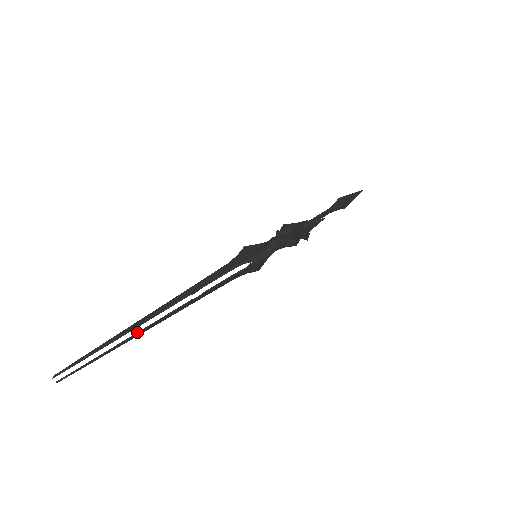
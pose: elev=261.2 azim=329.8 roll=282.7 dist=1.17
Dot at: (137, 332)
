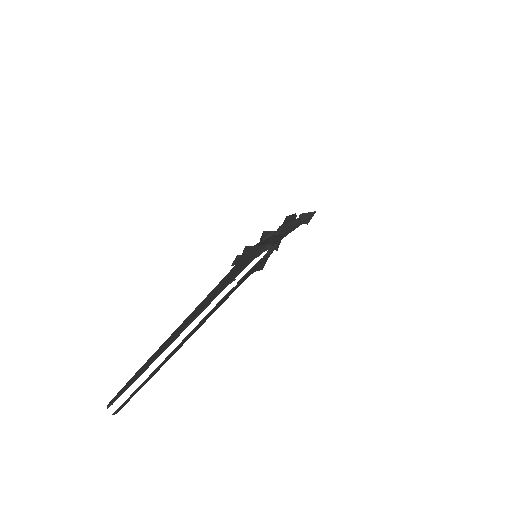
Dot at: (193, 329)
